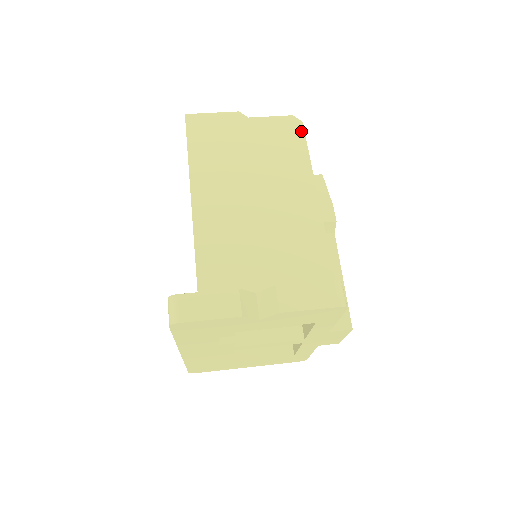
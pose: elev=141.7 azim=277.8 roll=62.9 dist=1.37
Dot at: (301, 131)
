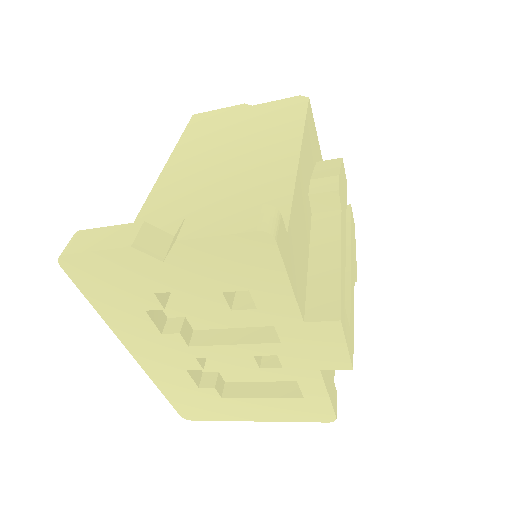
Dot at: (304, 104)
